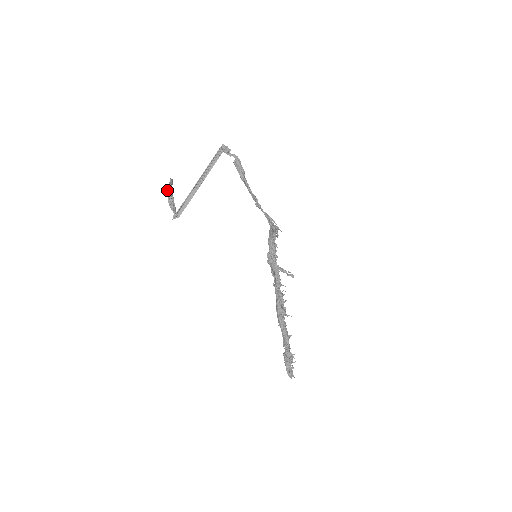
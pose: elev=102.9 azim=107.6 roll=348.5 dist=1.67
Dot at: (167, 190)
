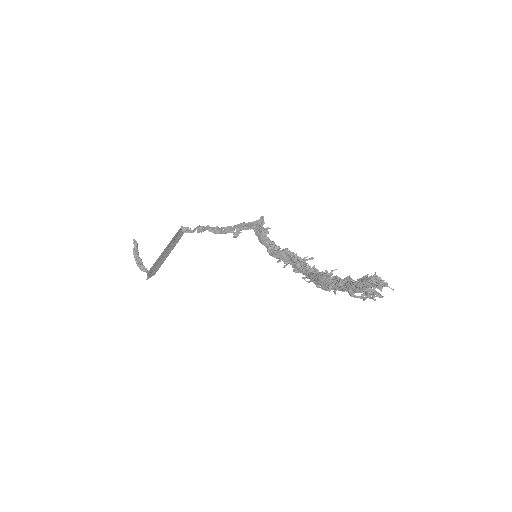
Dot at: (133, 253)
